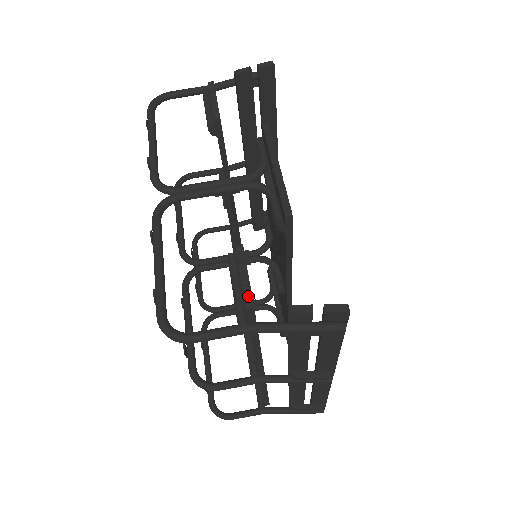
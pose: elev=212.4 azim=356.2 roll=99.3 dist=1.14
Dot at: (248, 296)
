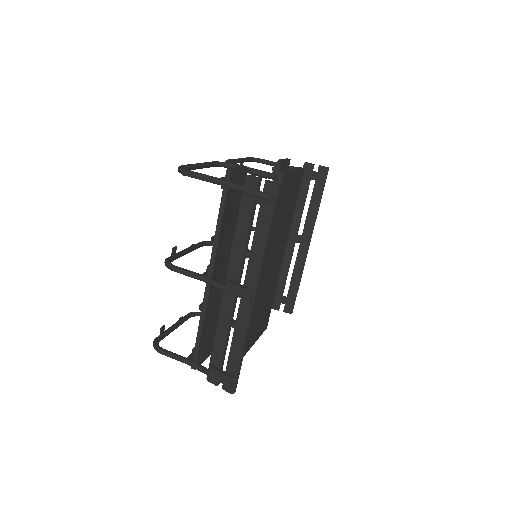
Dot at: (232, 168)
